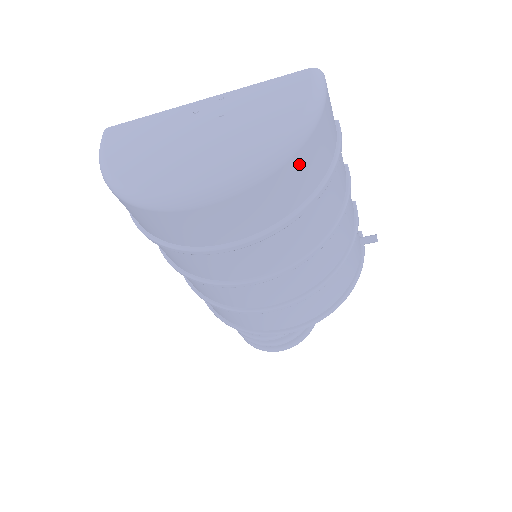
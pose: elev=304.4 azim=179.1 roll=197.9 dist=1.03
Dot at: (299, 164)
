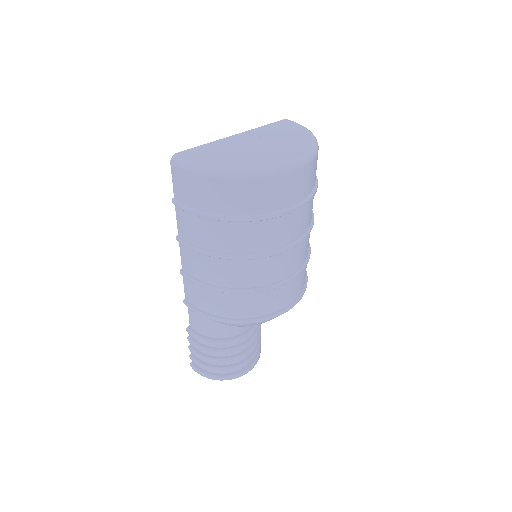
Dot at: occluded
